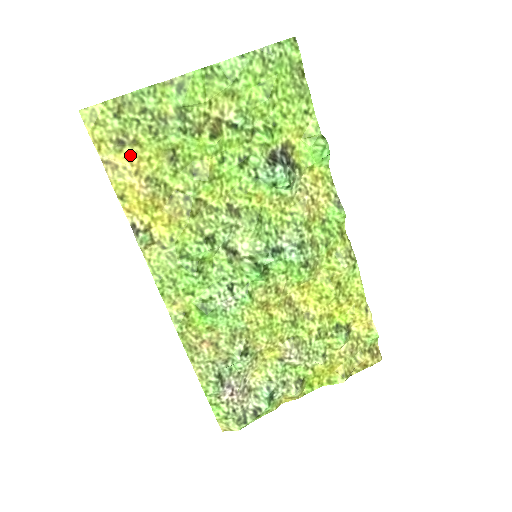
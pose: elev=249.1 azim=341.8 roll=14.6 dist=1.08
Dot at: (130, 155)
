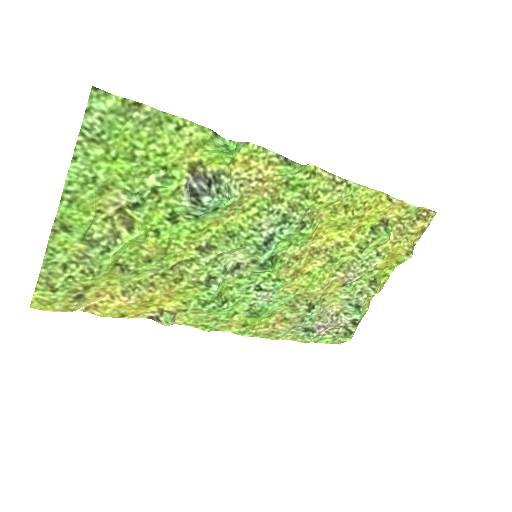
Dot at: (94, 294)
